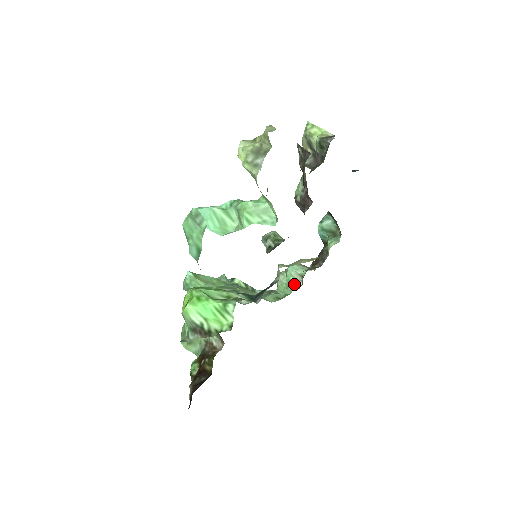
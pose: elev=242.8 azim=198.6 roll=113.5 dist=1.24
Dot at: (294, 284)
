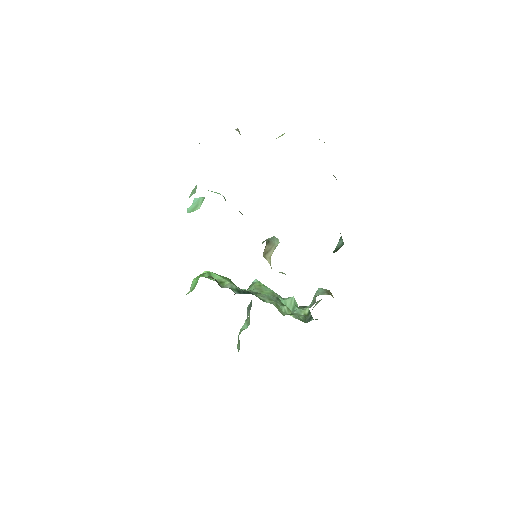
Dot at: (310, 305)
